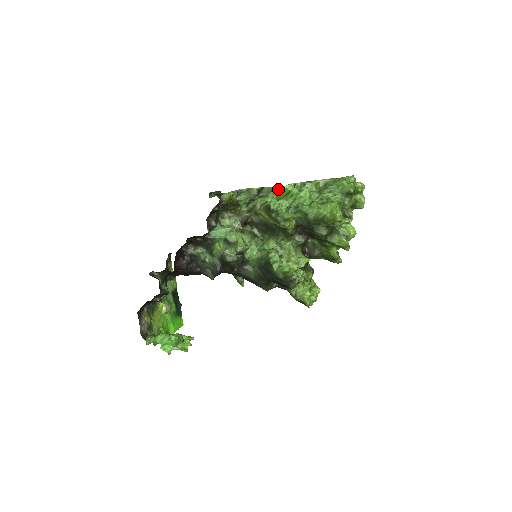
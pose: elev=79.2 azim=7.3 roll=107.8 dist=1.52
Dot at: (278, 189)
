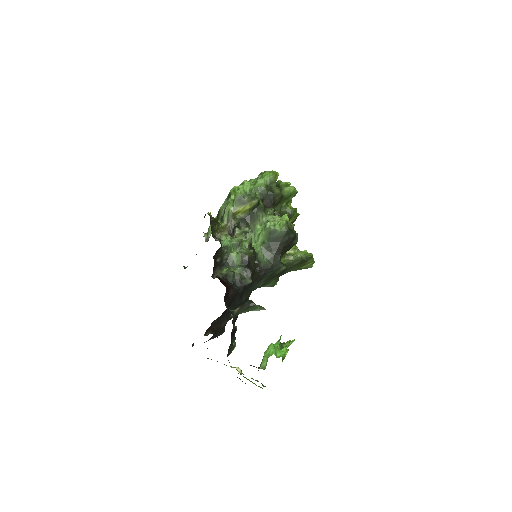
Dot at: (231, 191)
